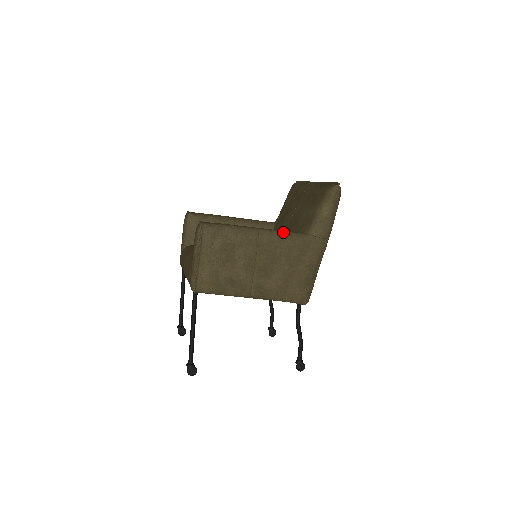
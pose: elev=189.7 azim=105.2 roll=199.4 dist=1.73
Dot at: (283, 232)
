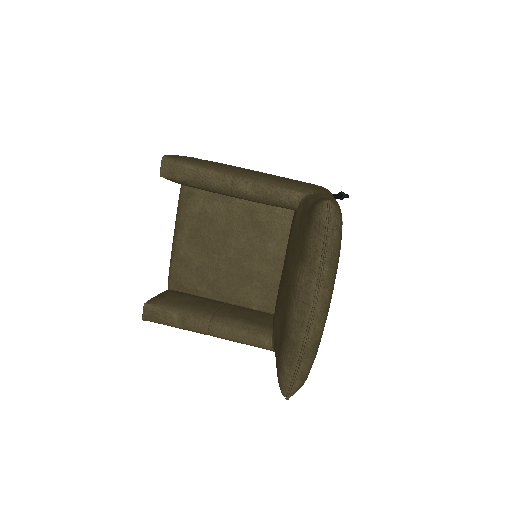
Dot at: (239, 342)
